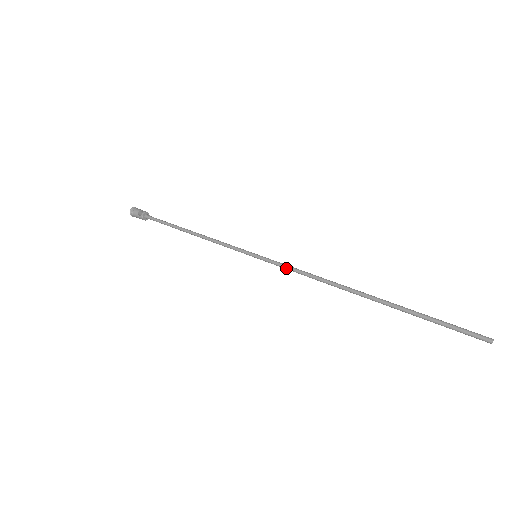
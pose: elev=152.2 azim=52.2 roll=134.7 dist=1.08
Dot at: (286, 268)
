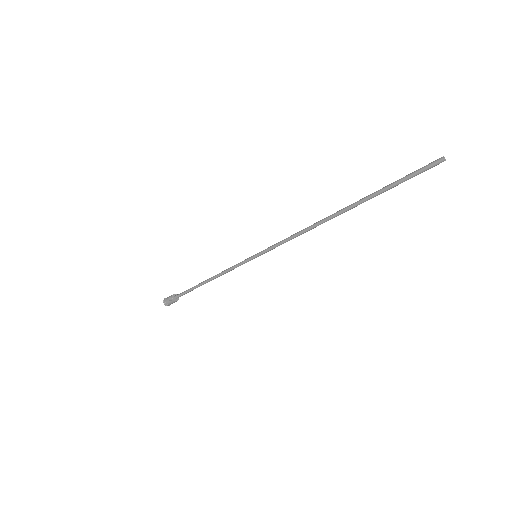
Dot at: (279, 245)
